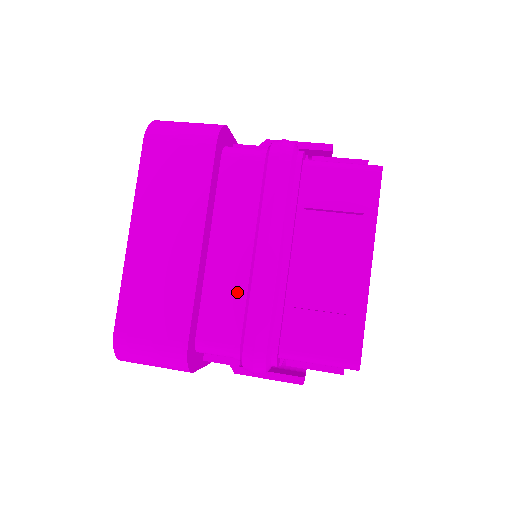
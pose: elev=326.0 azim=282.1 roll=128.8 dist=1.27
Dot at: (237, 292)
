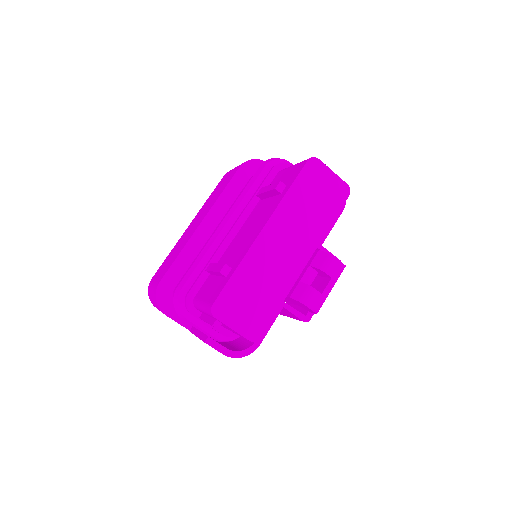
Dot at: occluded
